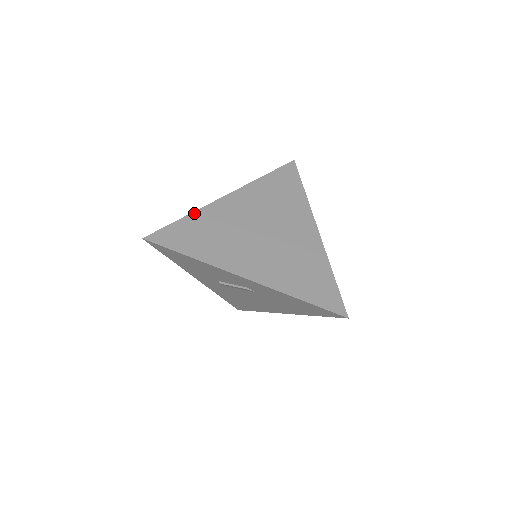
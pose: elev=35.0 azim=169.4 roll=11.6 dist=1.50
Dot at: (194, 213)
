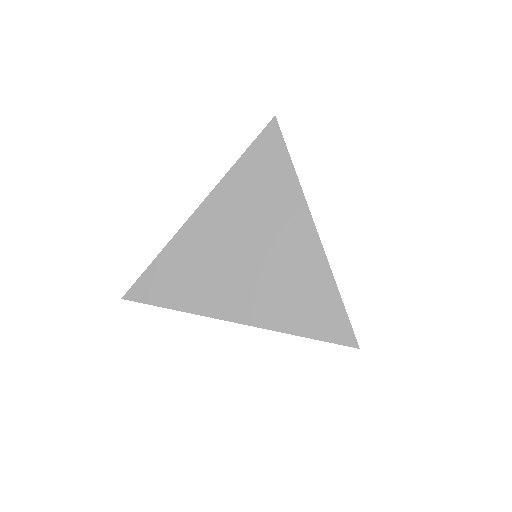
Dot at: (166, 248)
